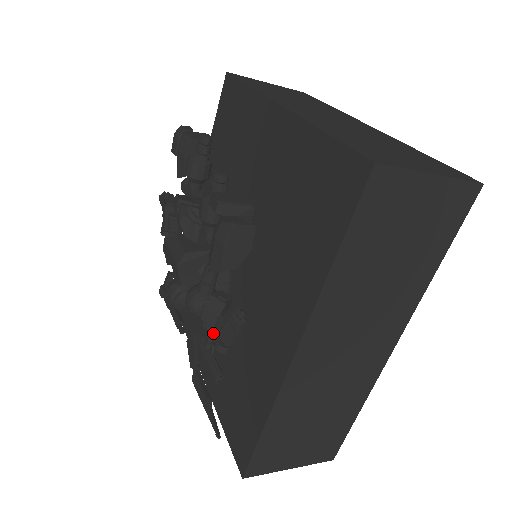
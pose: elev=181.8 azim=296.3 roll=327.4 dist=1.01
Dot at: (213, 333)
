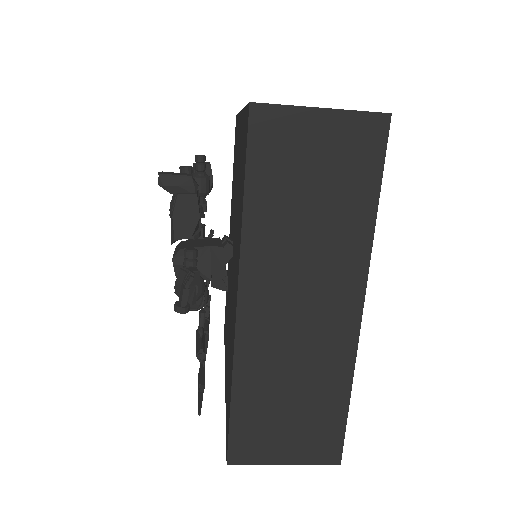
Dot at: (202, 318)
